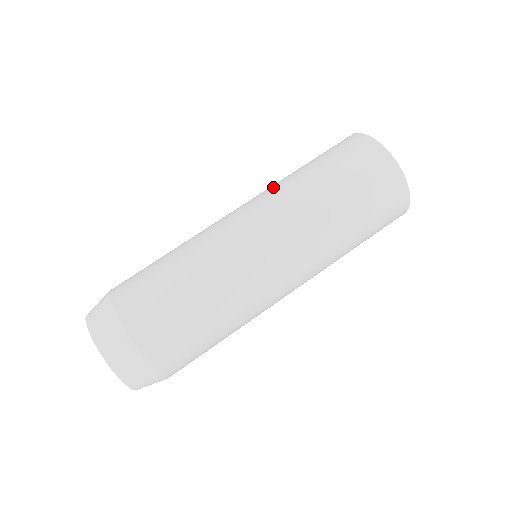
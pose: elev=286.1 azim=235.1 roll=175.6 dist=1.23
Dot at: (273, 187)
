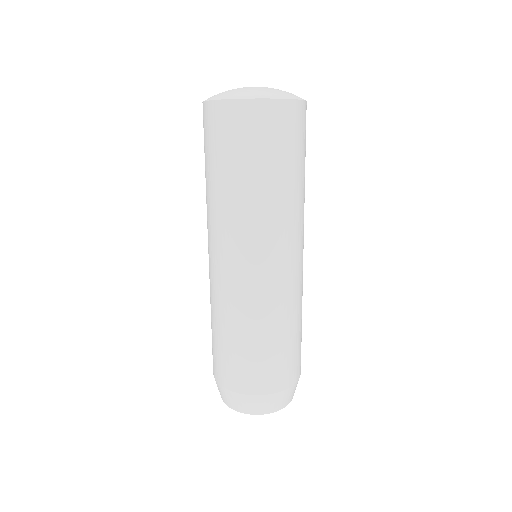
Dot at: (207, 213)
